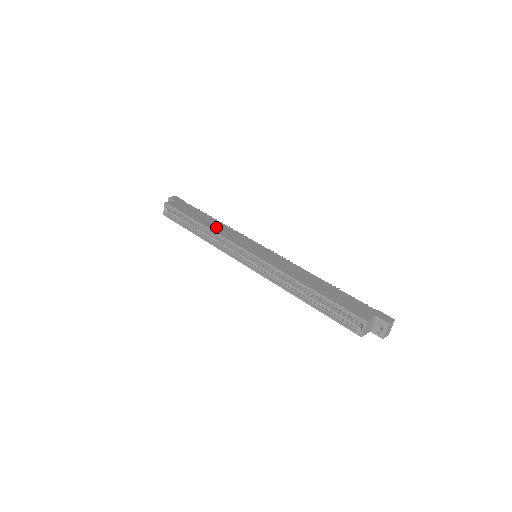
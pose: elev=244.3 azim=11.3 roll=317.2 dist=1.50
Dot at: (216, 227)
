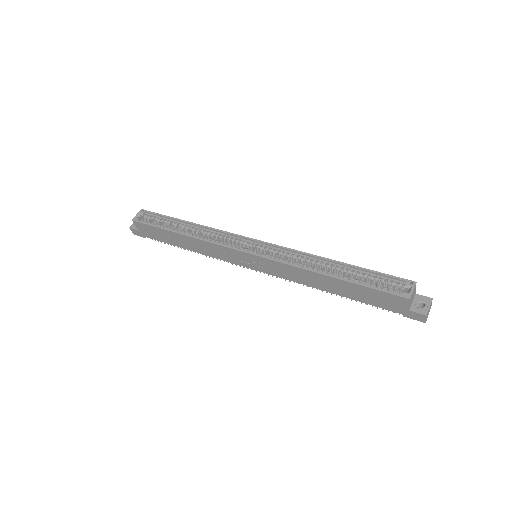
Dot at: occluded
